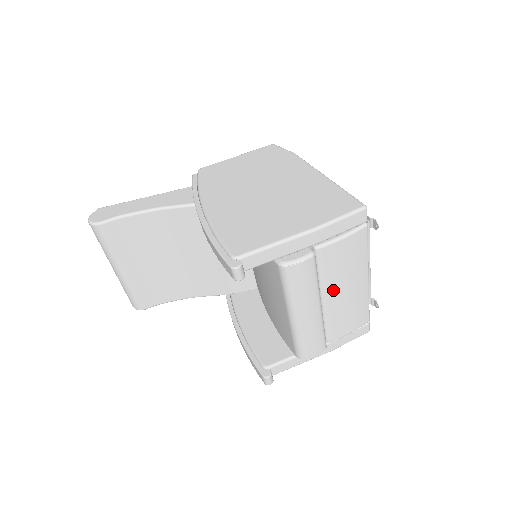
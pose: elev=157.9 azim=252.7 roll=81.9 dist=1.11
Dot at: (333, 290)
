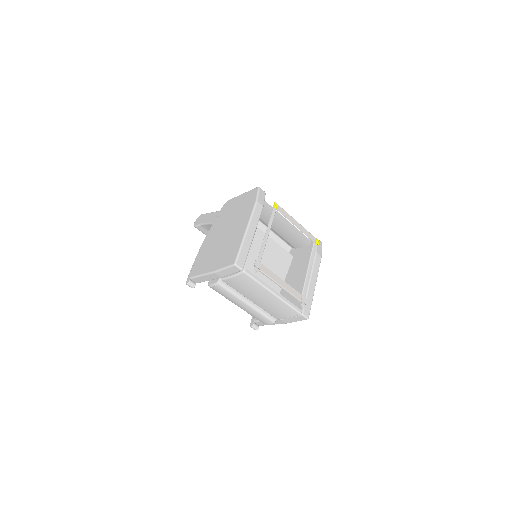
Dot at: (251, 297)
